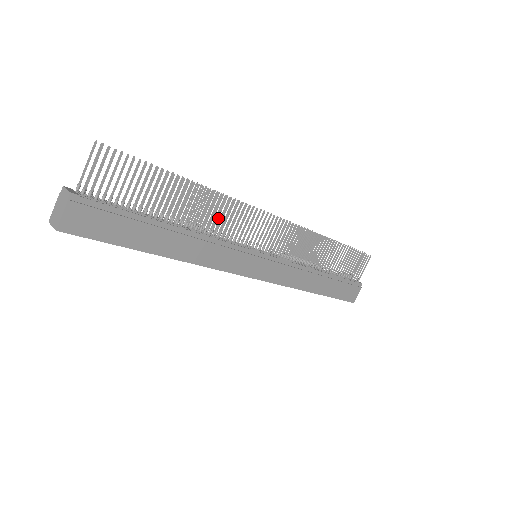
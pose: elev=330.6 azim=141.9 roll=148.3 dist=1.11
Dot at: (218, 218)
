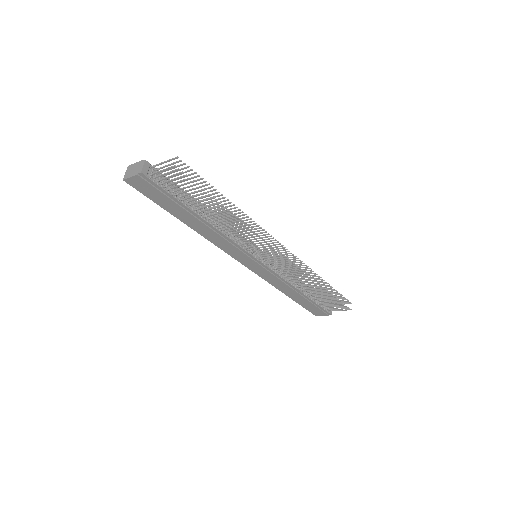
Dot at: occluded
